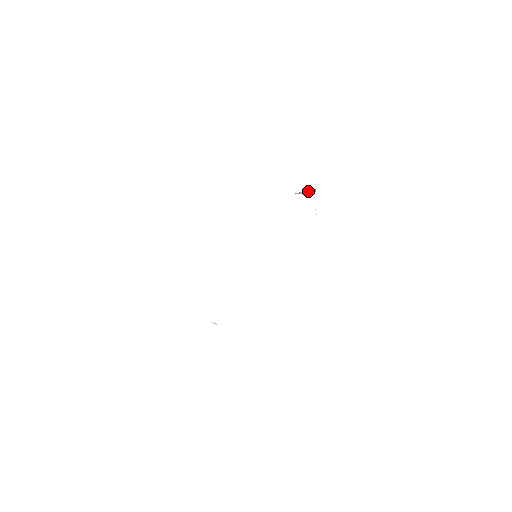
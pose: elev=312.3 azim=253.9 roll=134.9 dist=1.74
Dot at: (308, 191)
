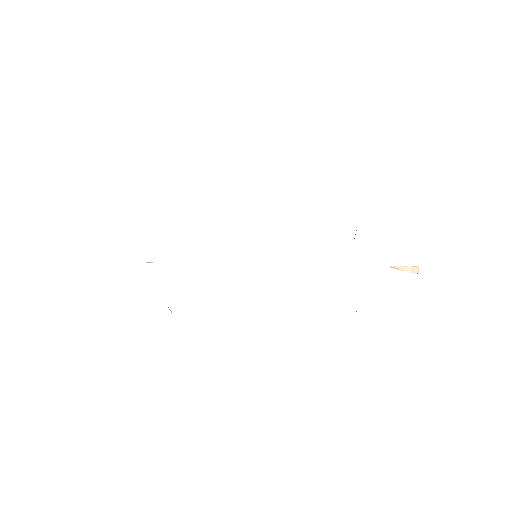
Dot at: (408, 267)
